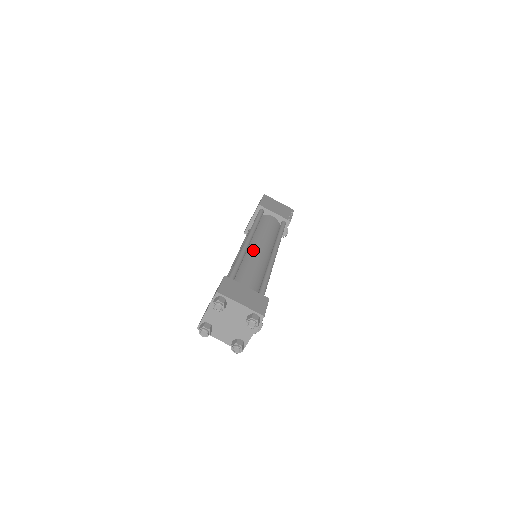
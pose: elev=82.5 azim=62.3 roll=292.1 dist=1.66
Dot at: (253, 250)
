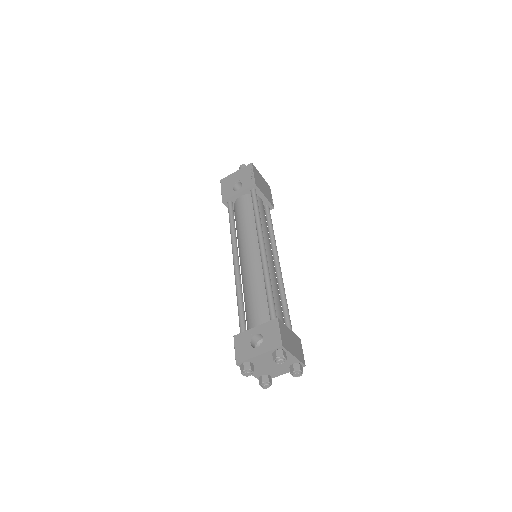
Dot at: (268, 261)
